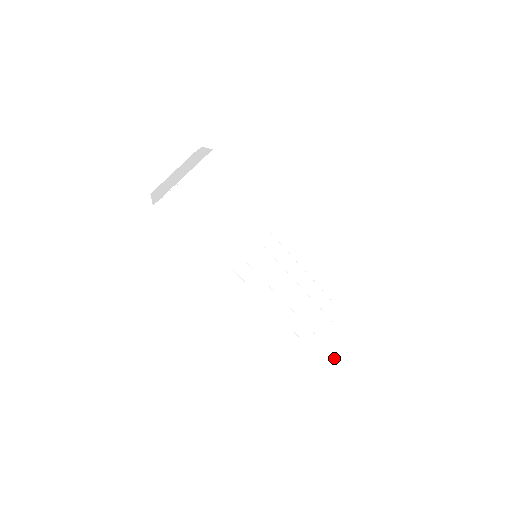
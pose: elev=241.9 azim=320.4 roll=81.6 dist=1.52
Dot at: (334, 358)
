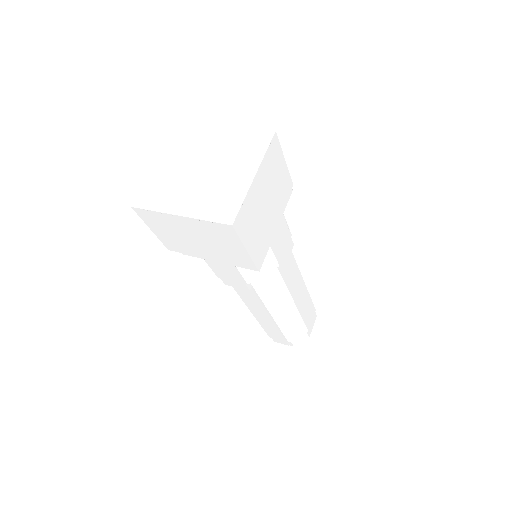
Dot at: occluded
